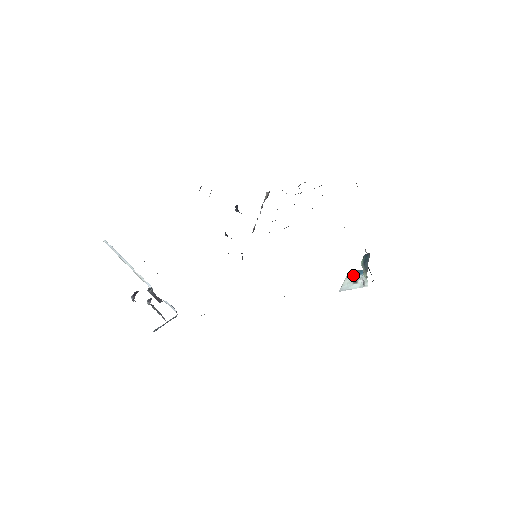
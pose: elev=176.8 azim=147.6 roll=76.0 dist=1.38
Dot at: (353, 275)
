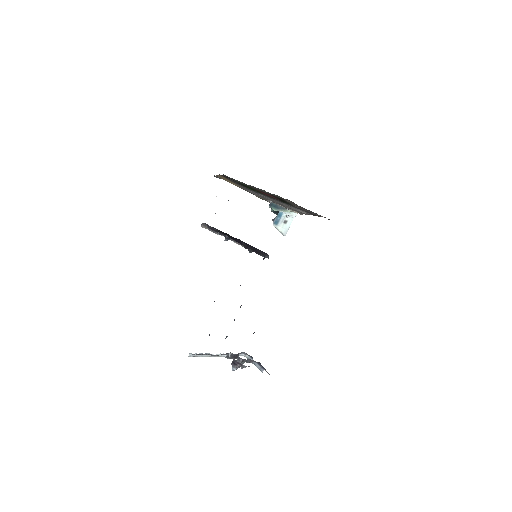
Dot at: (278, 222)
